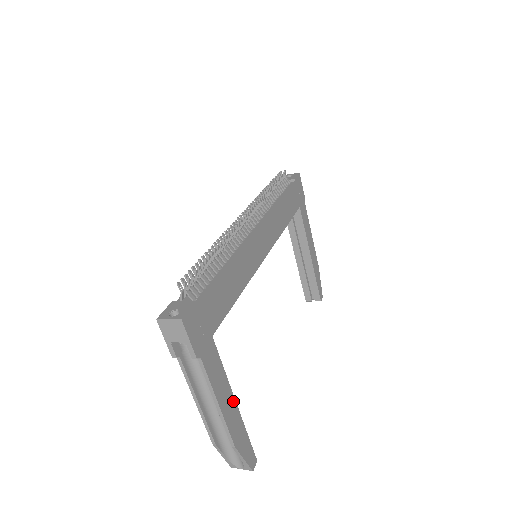
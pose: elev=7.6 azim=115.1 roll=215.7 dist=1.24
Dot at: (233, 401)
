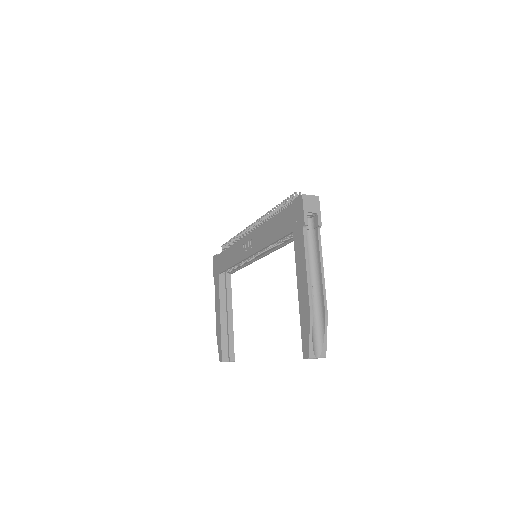
Dot at: occluded
